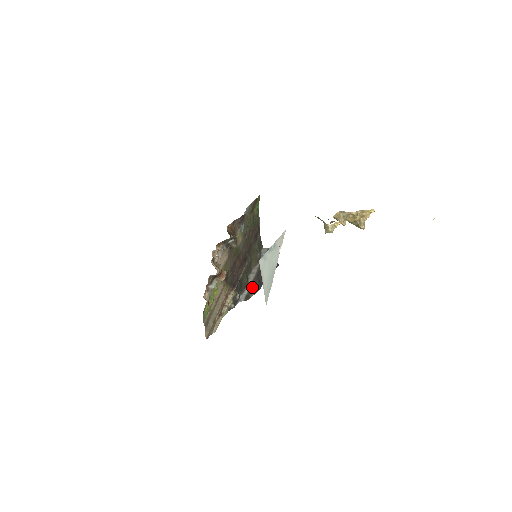
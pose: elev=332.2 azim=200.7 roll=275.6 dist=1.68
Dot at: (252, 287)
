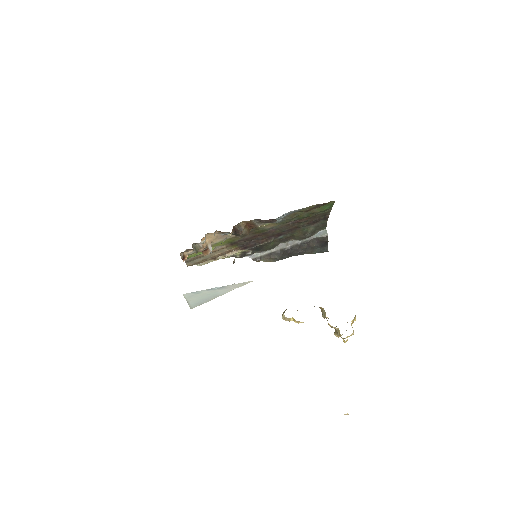
Dot at: (271, 255)
